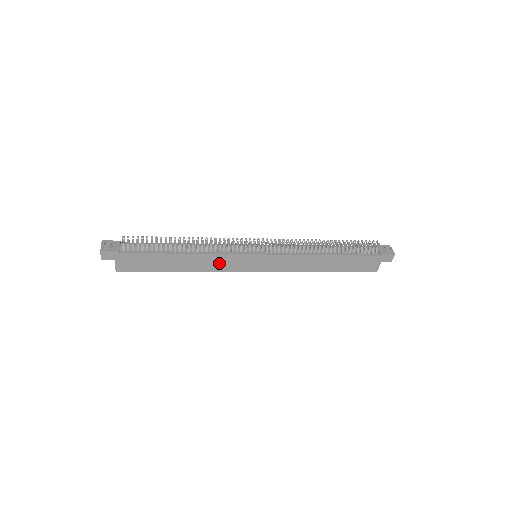
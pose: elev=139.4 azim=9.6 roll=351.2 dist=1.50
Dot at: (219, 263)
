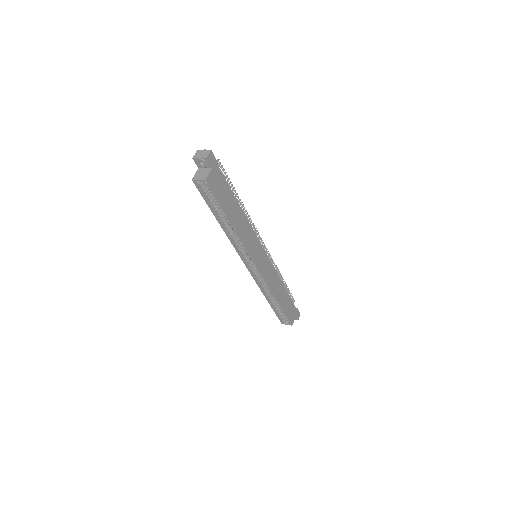
Dot at: (249, 238)
